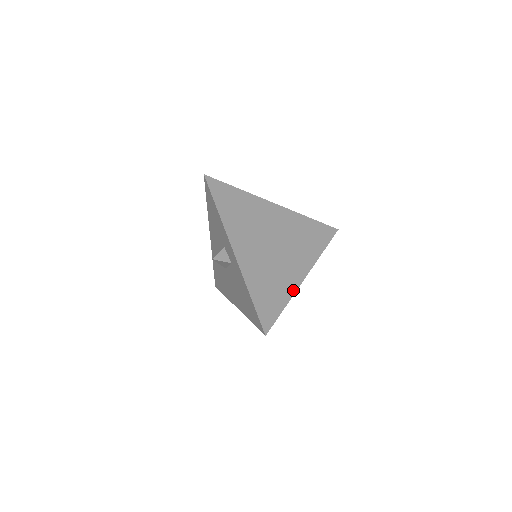
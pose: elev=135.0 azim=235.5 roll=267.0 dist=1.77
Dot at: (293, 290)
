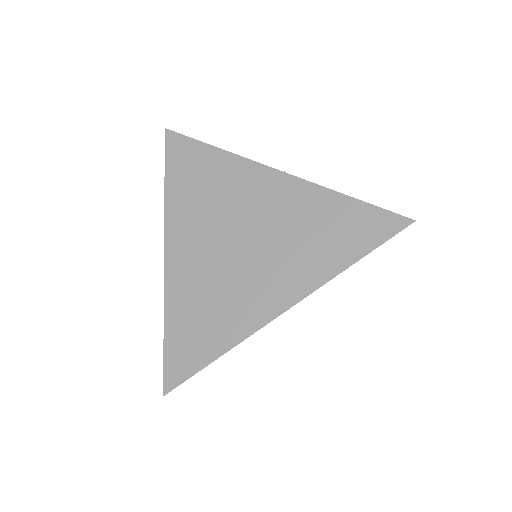
Dot at: (247, 331)
